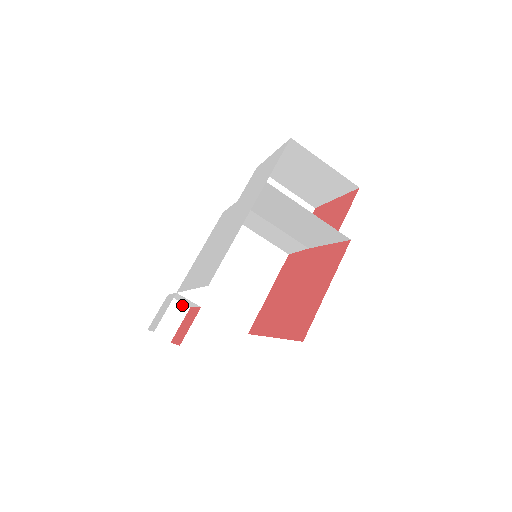
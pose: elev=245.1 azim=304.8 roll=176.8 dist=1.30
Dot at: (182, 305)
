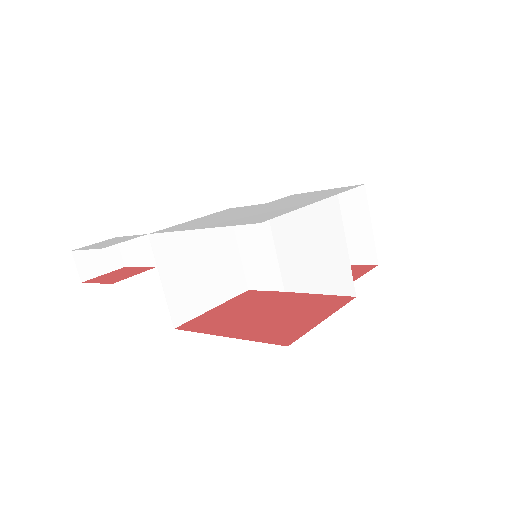
Dot at: (120, 258)
